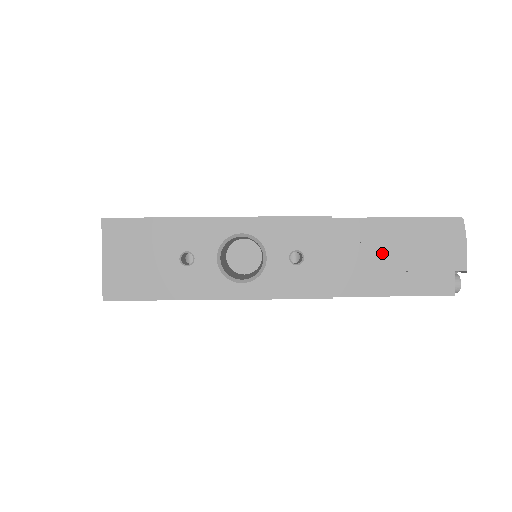
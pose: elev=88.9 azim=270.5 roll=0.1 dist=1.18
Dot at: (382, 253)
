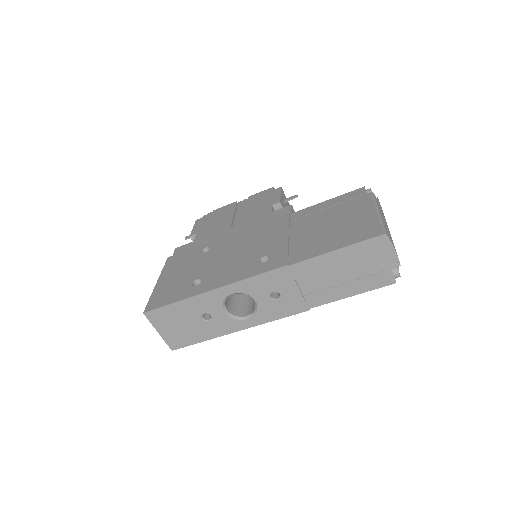
Dot at: (333, 275)
